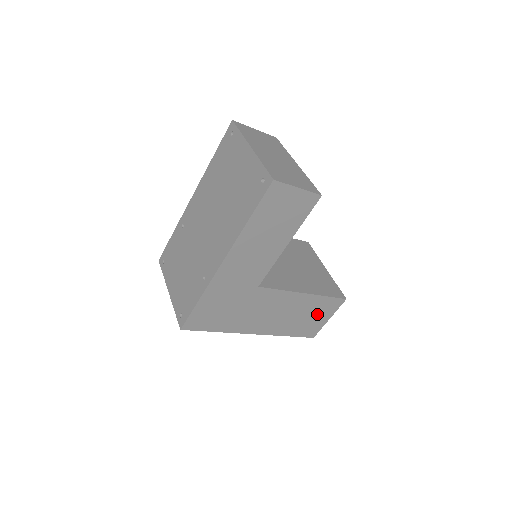
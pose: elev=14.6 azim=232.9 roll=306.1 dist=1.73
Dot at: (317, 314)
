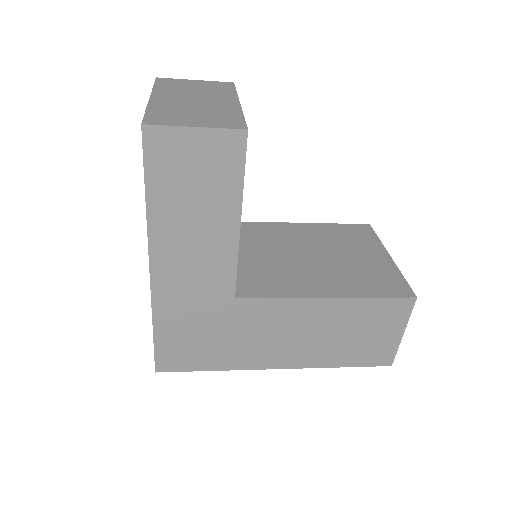
Dot at: (373, 328)
